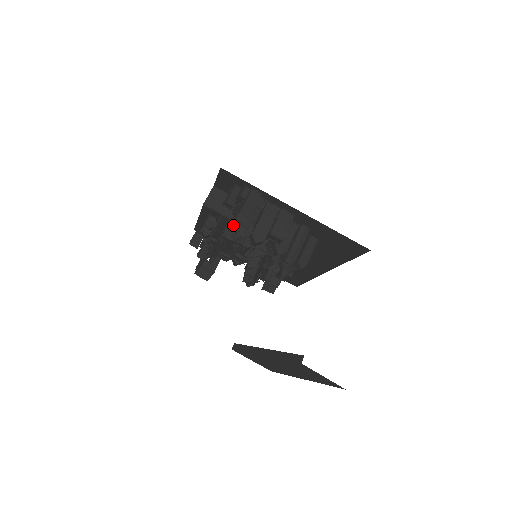
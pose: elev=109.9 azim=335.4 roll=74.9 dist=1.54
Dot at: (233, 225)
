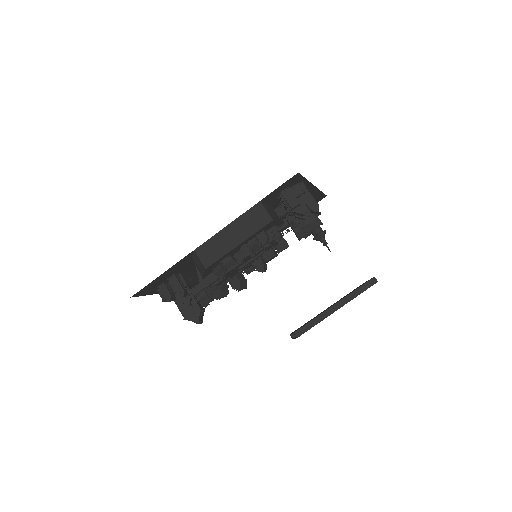
Dot at: occluded
